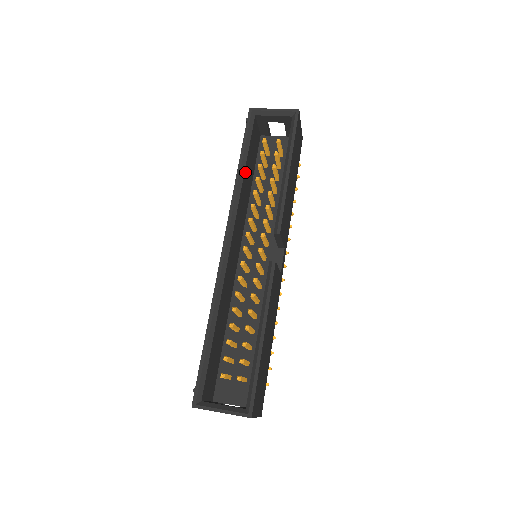
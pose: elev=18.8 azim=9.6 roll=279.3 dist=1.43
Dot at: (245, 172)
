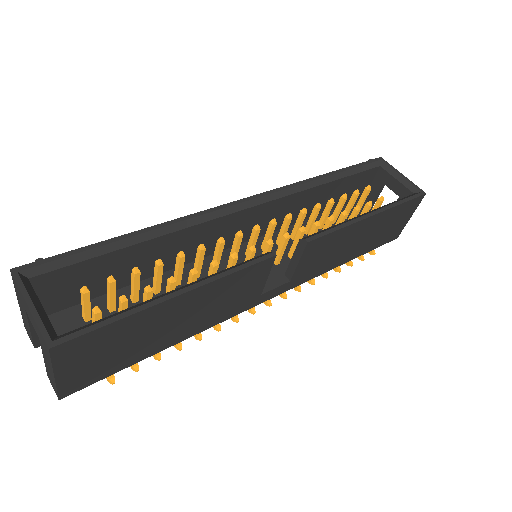
Dot at: (326, 186)
